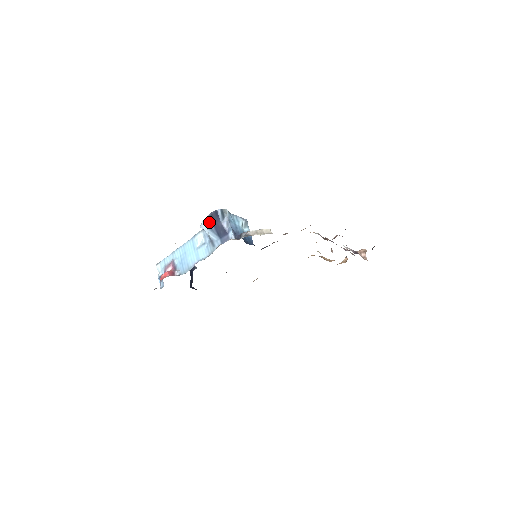
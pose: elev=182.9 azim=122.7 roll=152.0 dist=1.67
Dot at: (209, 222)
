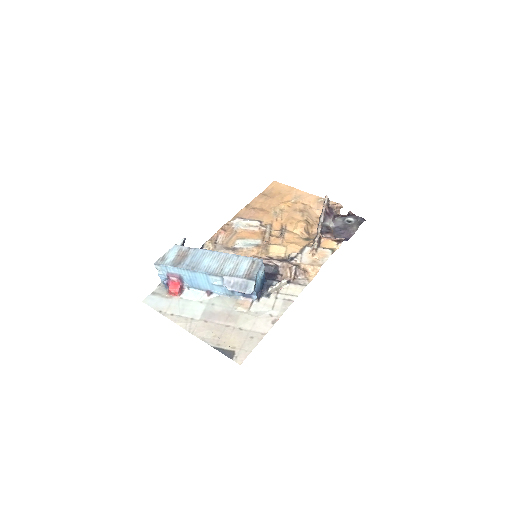
Dot at: occluded
